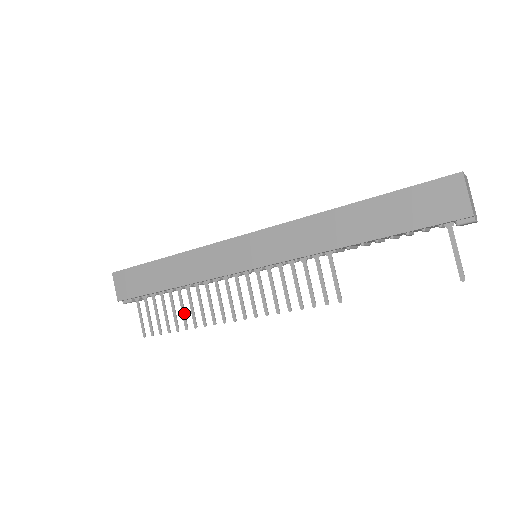
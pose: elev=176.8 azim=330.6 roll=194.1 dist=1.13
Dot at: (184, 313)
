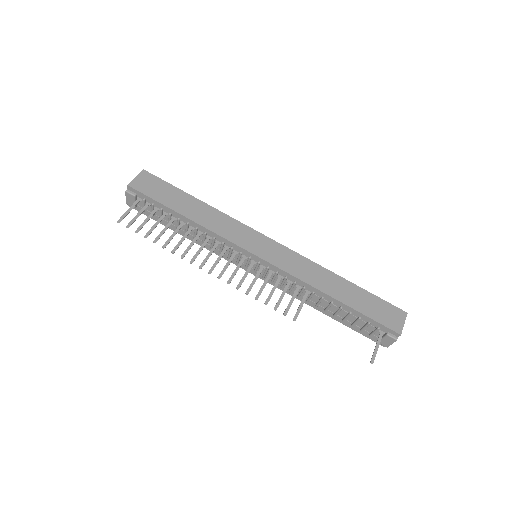
Dot at: (172, 238)
